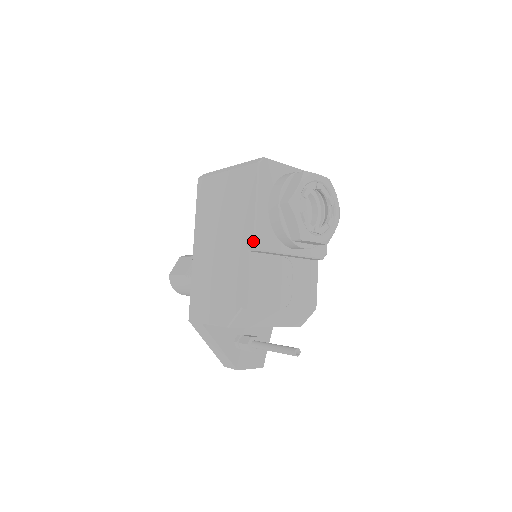
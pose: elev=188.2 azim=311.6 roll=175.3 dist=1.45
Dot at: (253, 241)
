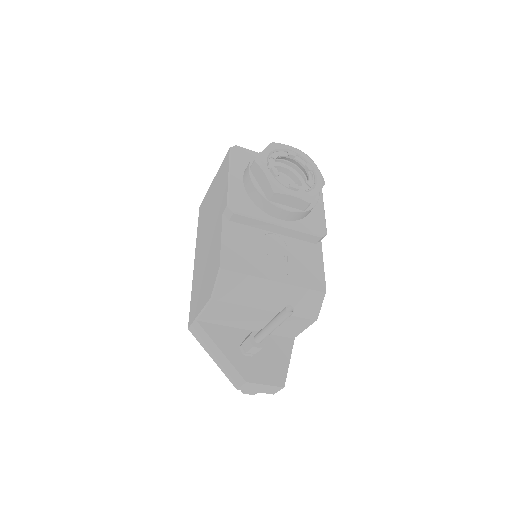
Dot at: (227, 204)
